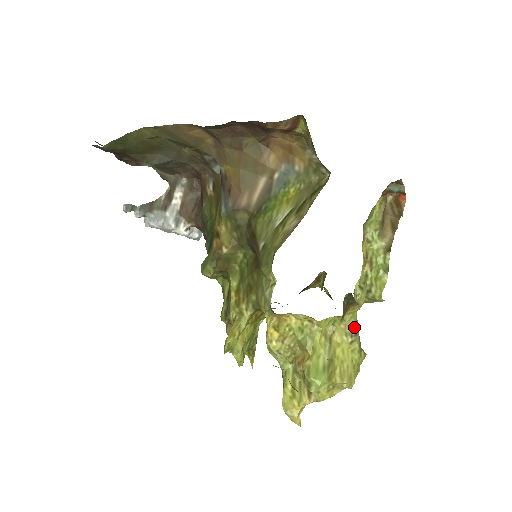
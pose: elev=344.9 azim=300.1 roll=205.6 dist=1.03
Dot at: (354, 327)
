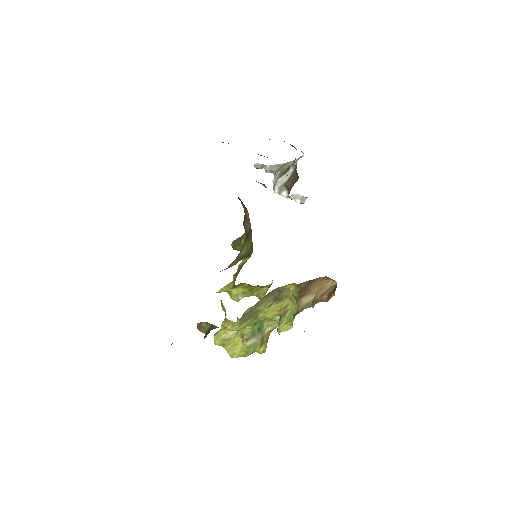
Dot at: (246, 335)
